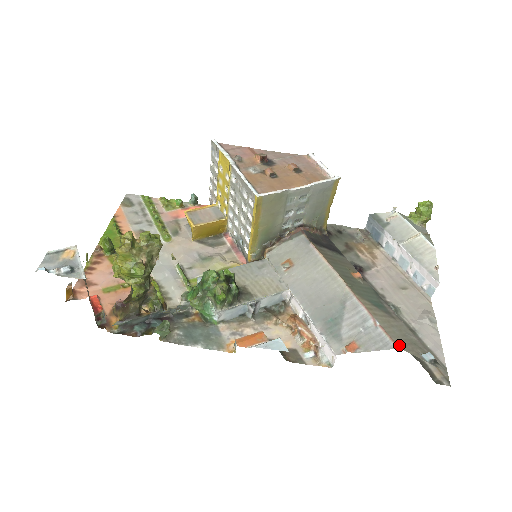
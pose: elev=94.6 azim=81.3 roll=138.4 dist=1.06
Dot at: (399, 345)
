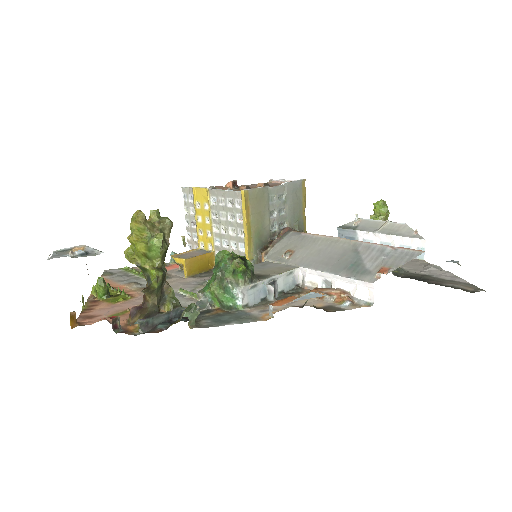
Dot at: (424, 251)
